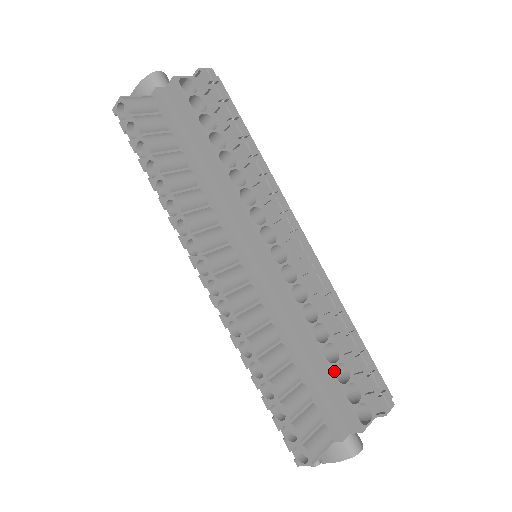
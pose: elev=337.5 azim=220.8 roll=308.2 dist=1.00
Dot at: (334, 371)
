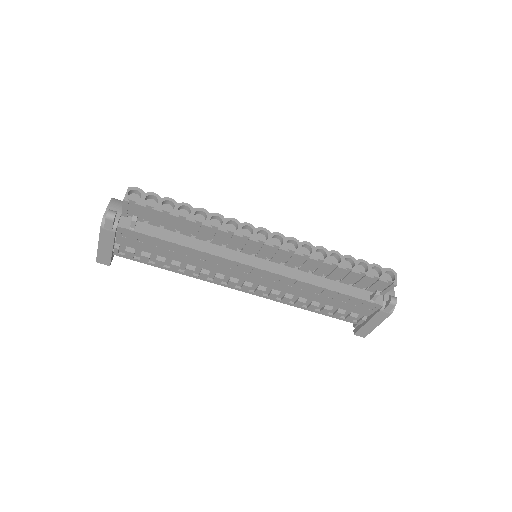
Dot at: occluded
